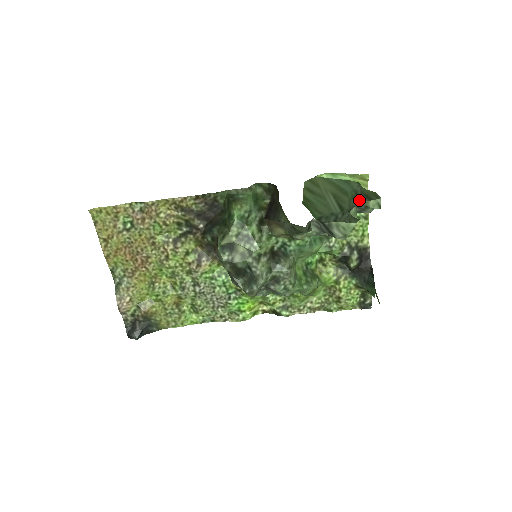
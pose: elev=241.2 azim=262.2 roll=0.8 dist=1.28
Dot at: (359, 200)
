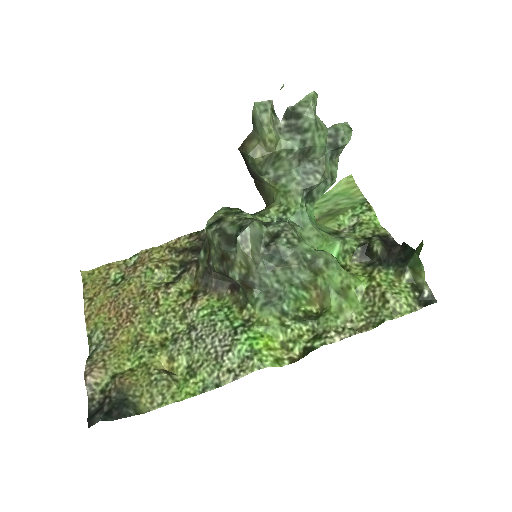
Dot at: (338, 157)
